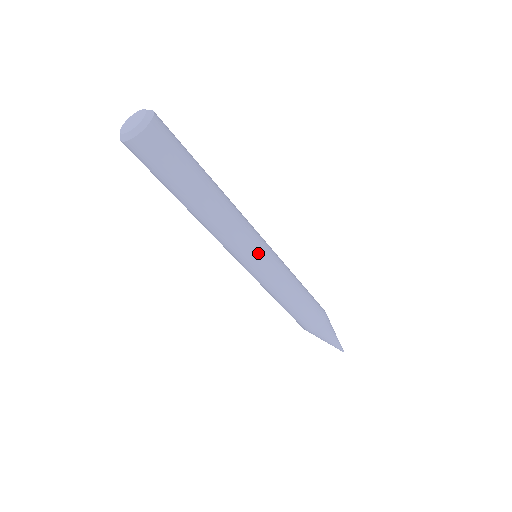
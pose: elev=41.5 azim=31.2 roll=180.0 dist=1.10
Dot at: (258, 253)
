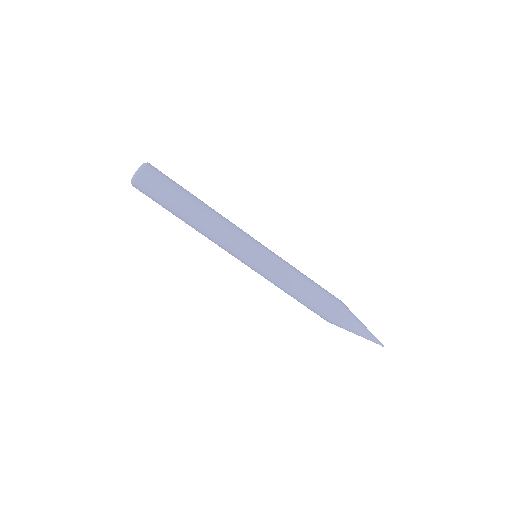
Dot at: (248, 253)
